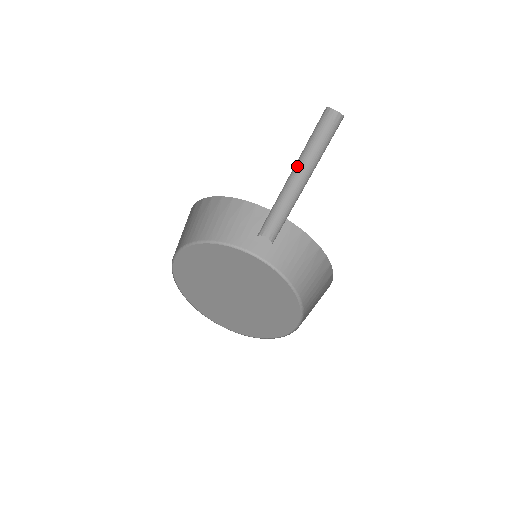
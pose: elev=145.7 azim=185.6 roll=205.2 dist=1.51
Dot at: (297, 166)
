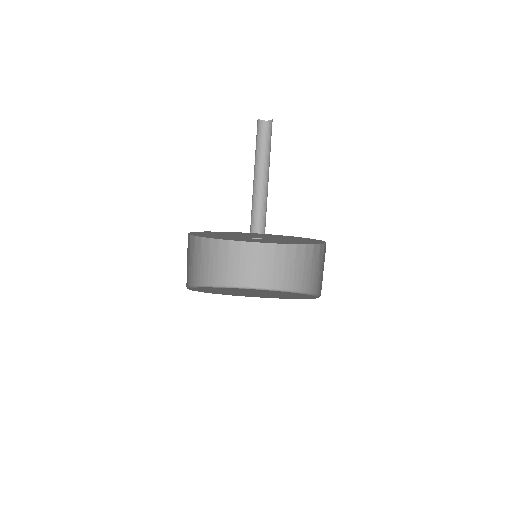
Dot at: (255, 169)
